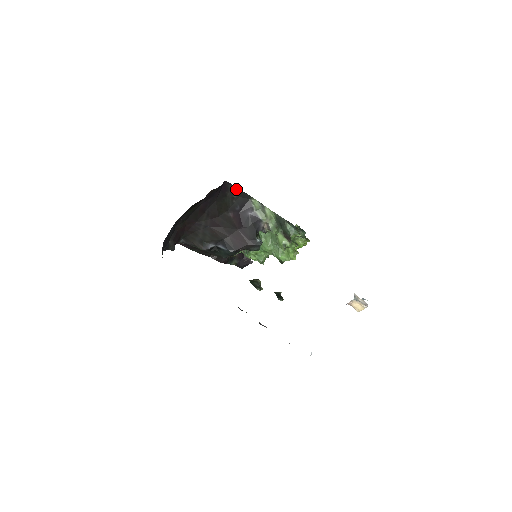
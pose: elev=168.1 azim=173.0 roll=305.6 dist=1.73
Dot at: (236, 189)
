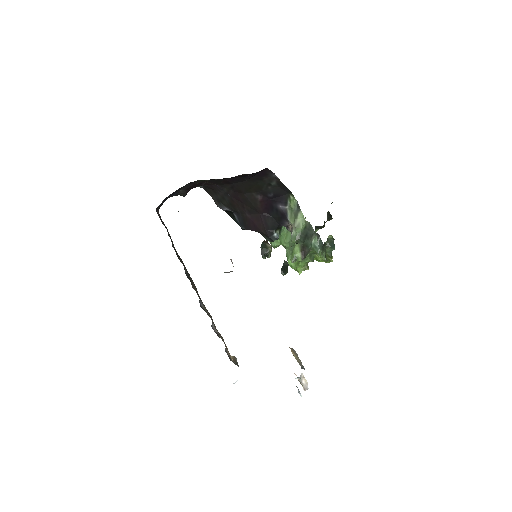
Dot at: (277, 179)
